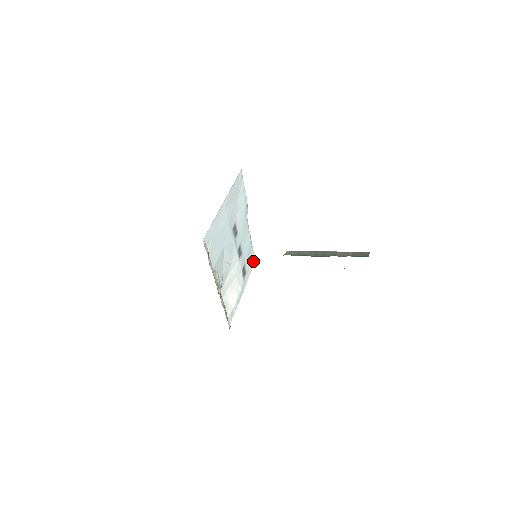
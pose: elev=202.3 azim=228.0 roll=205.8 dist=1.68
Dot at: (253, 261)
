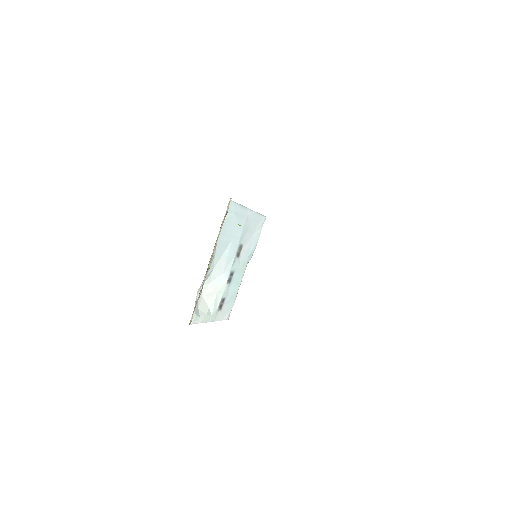
Dot at: (228, 314)
